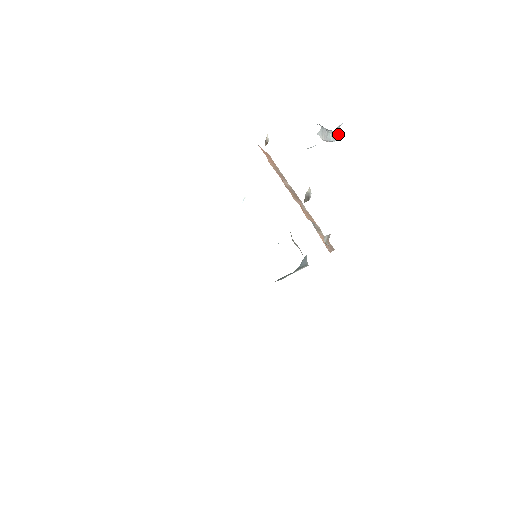
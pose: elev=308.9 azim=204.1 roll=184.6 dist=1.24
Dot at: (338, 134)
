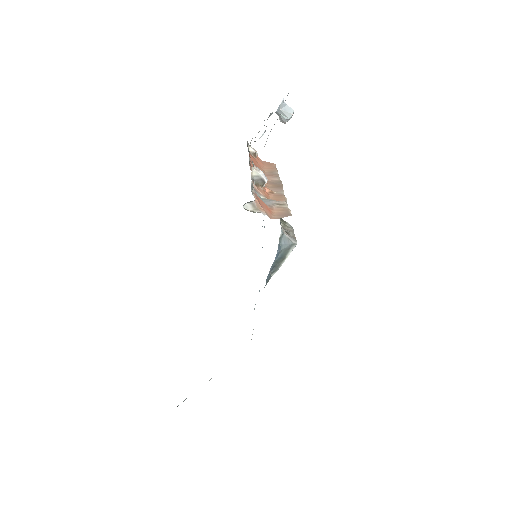
Dot at: (288, 110)
